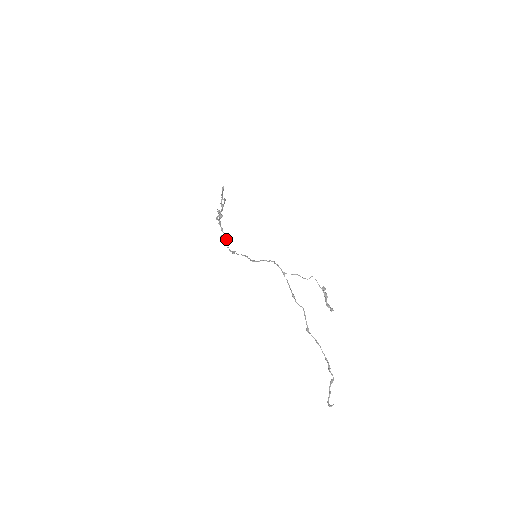
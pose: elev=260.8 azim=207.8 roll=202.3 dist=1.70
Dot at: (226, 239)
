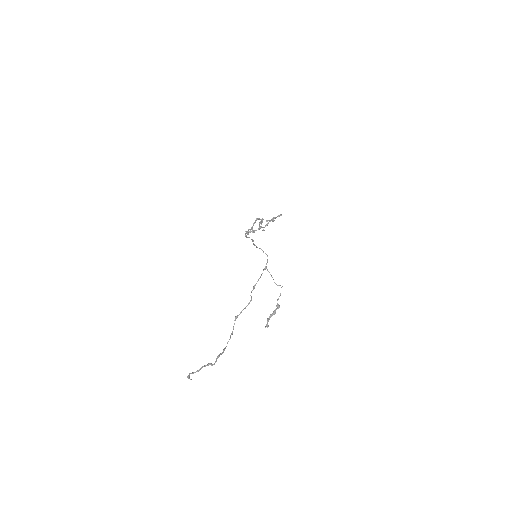
Dot at: (250, 231)
